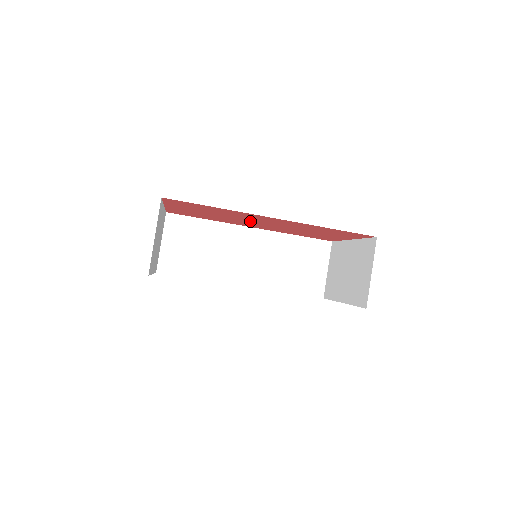
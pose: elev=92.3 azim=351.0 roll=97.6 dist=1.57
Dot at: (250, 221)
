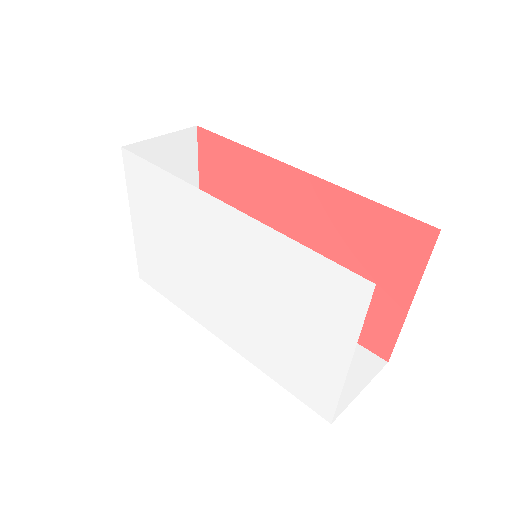
Dot at: occluded
